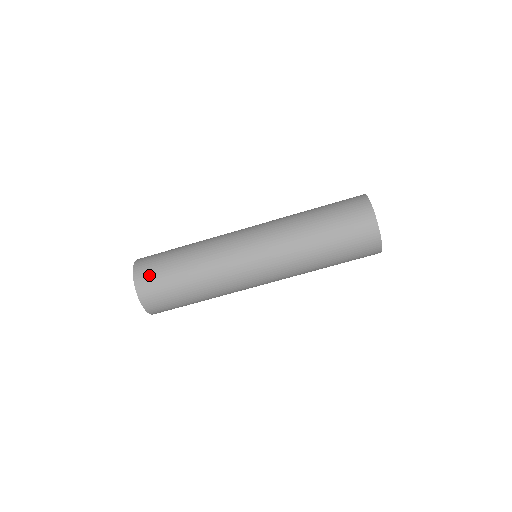
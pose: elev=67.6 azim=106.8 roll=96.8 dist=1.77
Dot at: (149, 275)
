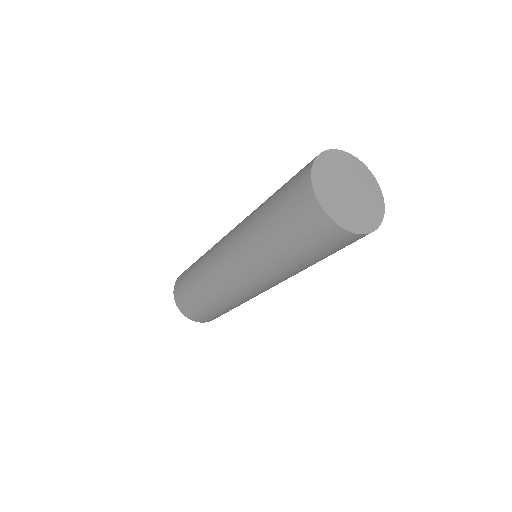
Dot at: (188, 310)
